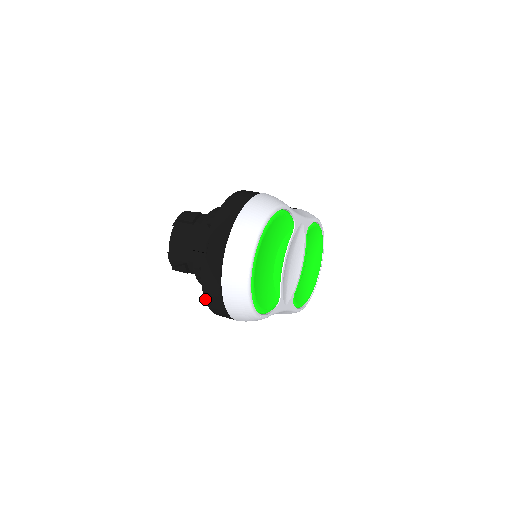
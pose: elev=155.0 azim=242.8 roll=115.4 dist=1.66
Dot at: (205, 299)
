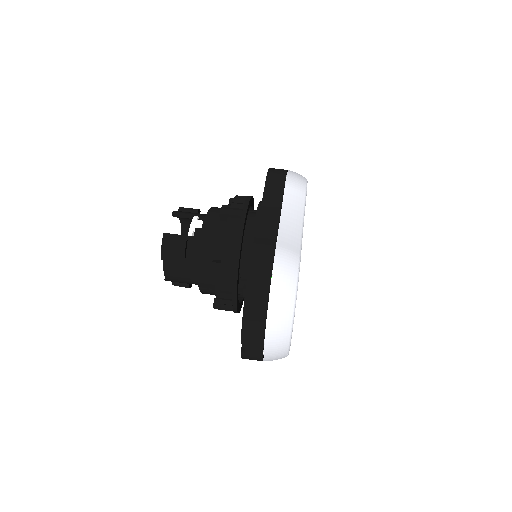
Dot at: occluded
